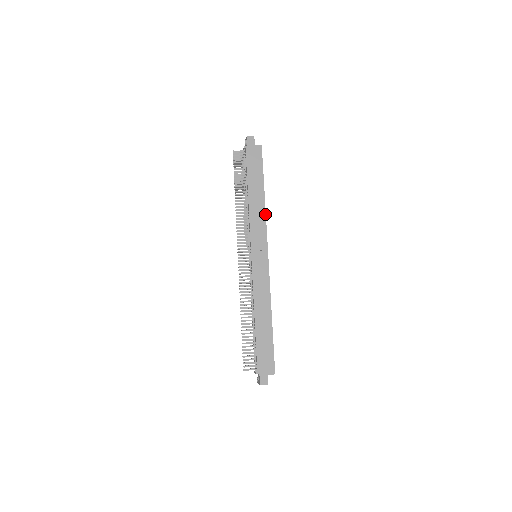
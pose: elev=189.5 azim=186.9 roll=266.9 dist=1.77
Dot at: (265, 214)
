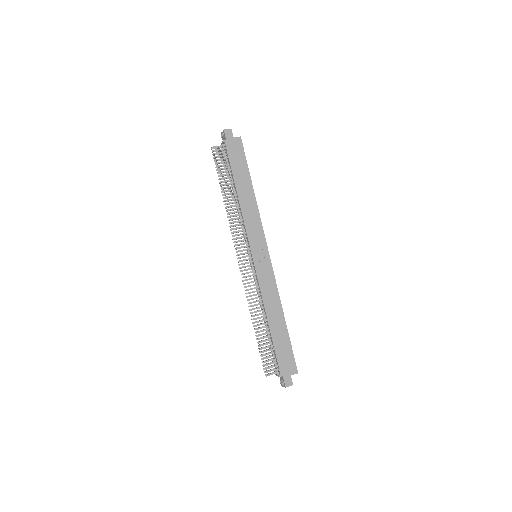
Dot at: (258, 211)
